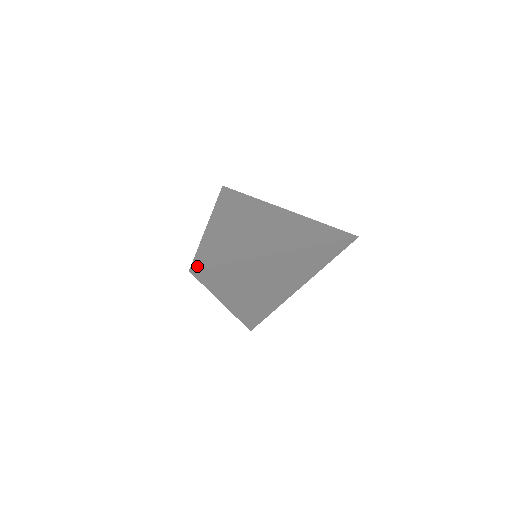
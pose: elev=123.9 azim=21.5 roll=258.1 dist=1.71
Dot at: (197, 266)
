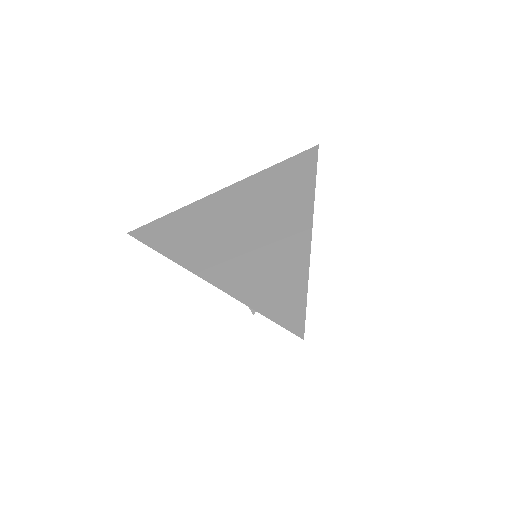
Dot at: (298, 327)
